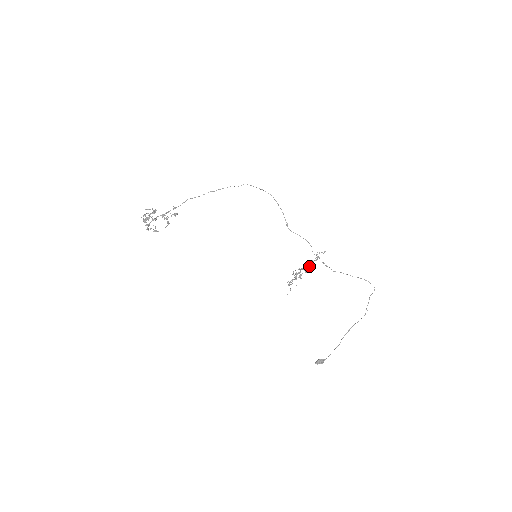
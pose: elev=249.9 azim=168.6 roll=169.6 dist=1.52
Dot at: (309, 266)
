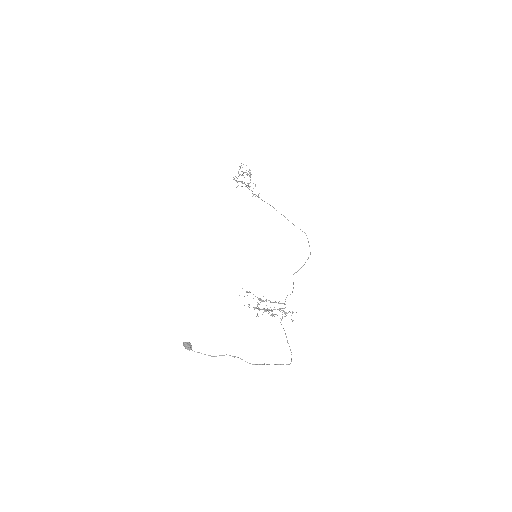
Dot at: (273, 302)
